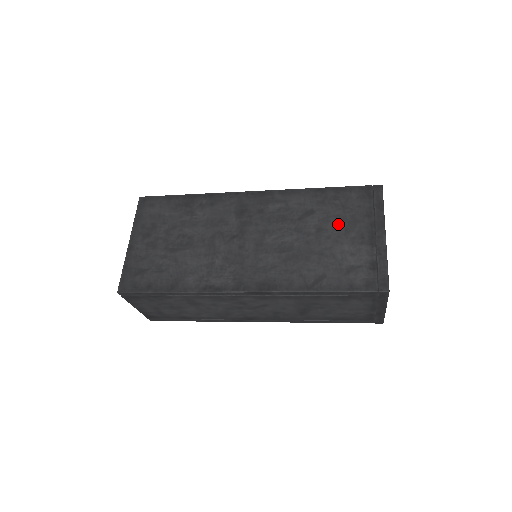
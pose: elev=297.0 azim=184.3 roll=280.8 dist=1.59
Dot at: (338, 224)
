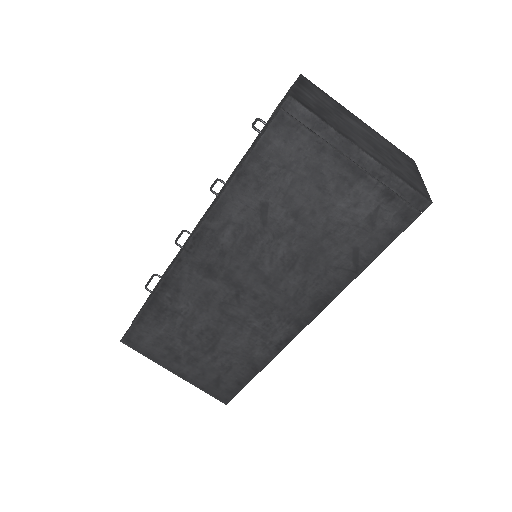
Dot at: (304, 191)
